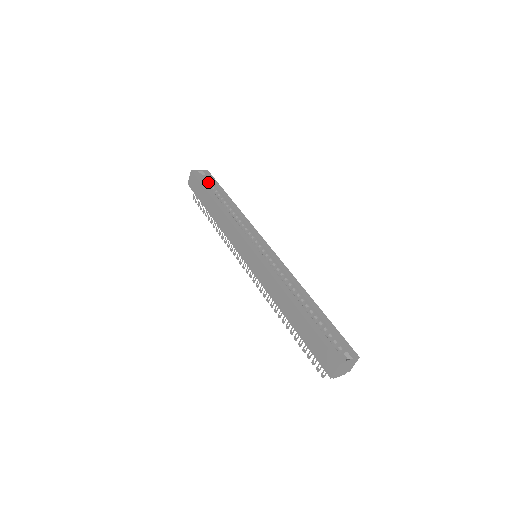
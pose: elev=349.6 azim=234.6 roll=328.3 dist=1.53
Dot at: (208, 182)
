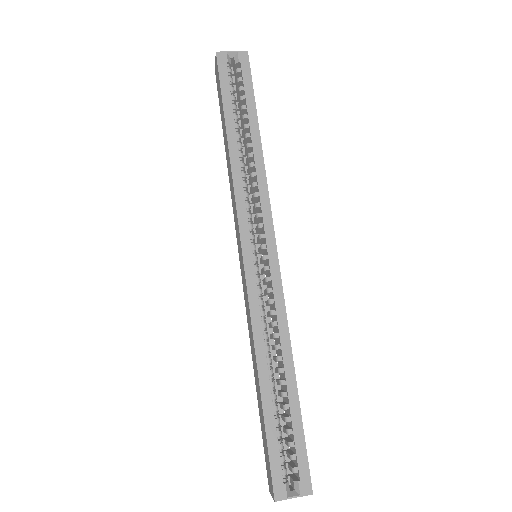
Dot at: (238, 81)
